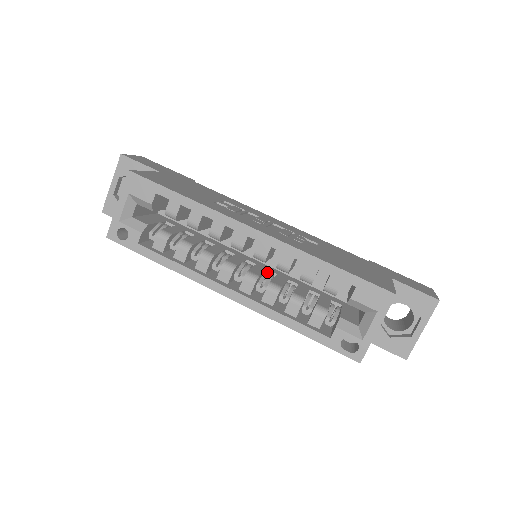
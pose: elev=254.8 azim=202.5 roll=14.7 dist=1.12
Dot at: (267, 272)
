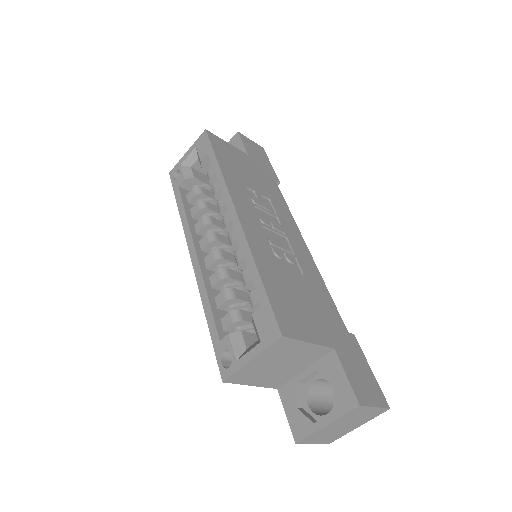
Dot at: occluded
